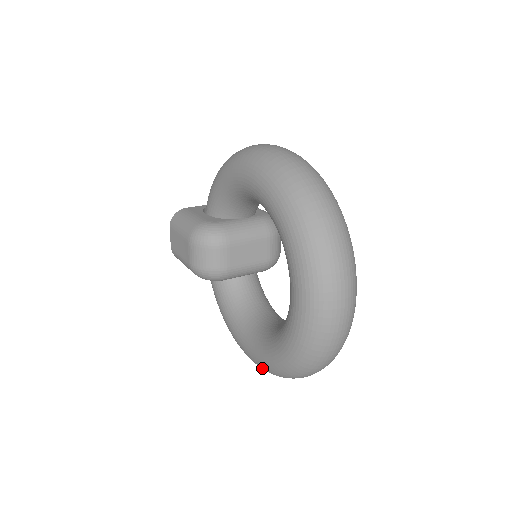
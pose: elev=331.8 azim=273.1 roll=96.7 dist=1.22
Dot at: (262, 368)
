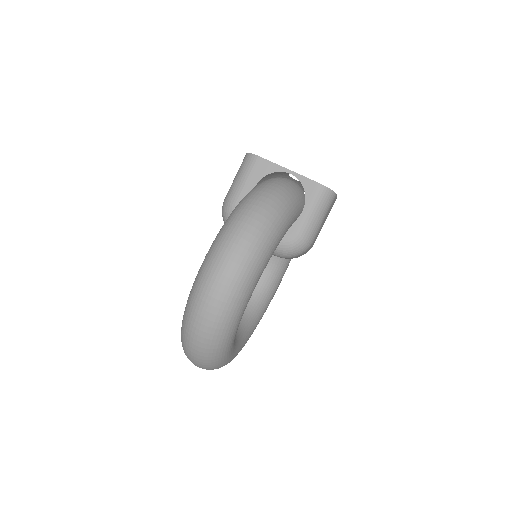
Dot at: occluded
